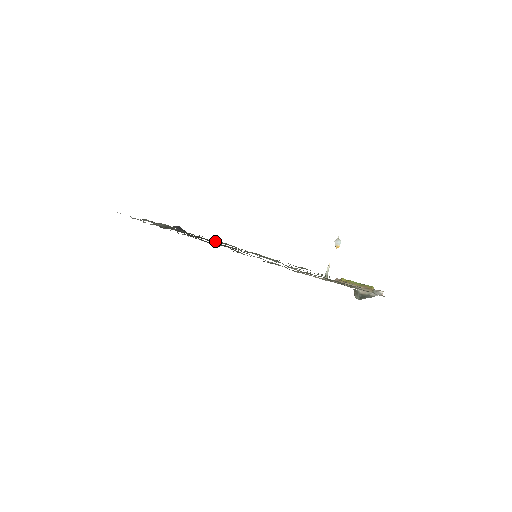
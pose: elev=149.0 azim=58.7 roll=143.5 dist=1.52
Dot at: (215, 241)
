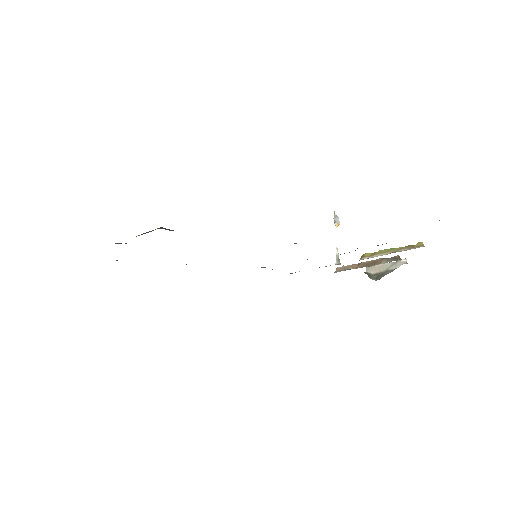
Dot at: occluded
